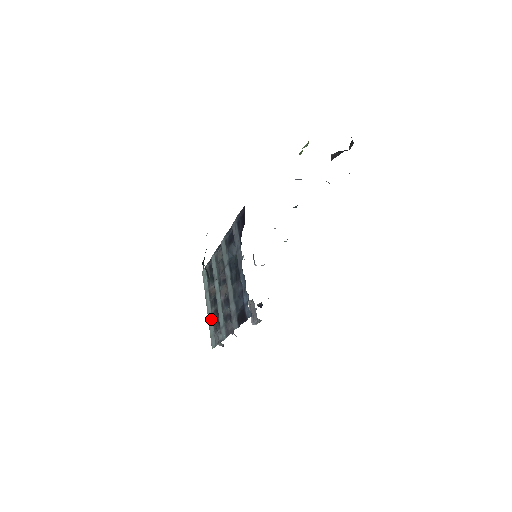
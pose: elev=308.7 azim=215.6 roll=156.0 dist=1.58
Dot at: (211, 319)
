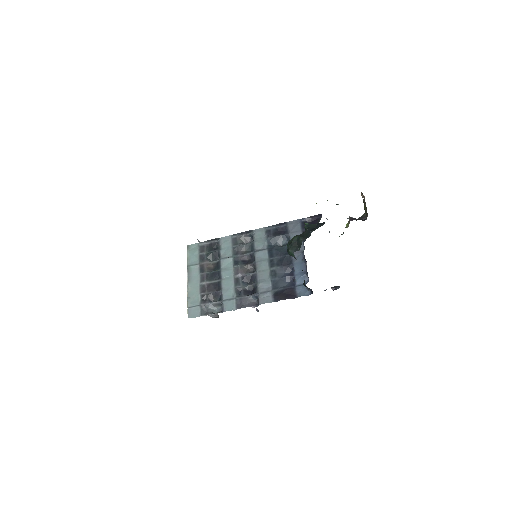
Dot at: (197, 290)
